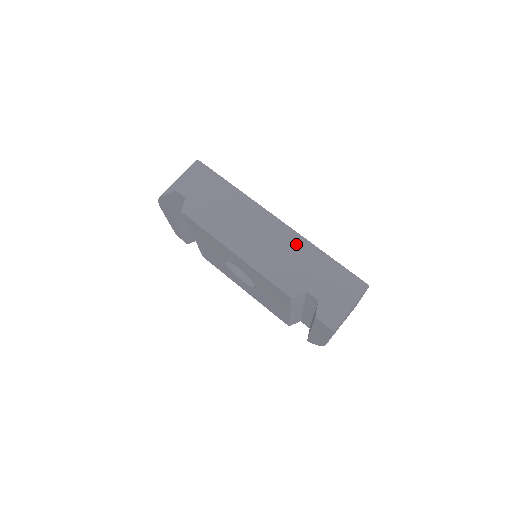
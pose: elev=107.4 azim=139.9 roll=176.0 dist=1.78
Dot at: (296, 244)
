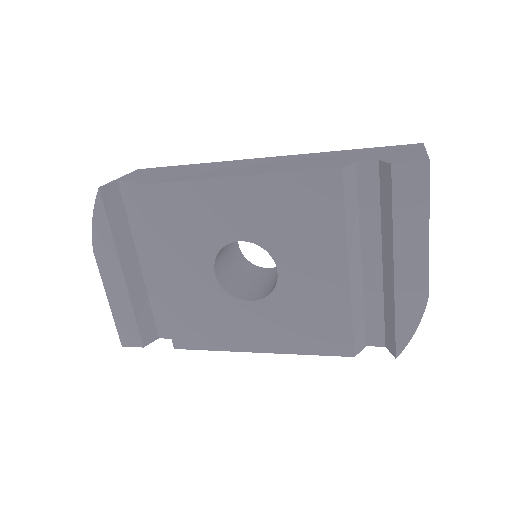
Dot at: (305, 156)
